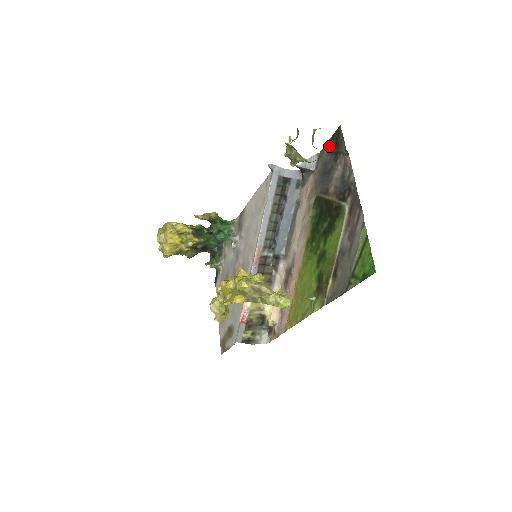
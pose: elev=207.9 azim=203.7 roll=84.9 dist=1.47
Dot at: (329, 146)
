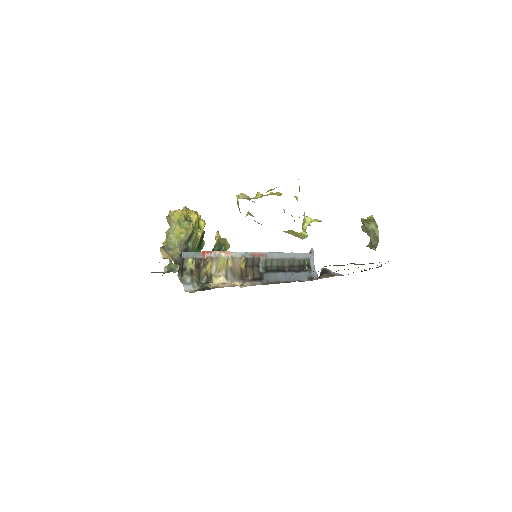
Dot at: occluded
